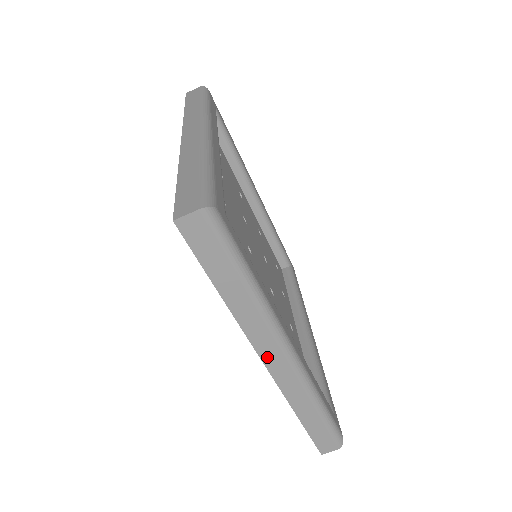
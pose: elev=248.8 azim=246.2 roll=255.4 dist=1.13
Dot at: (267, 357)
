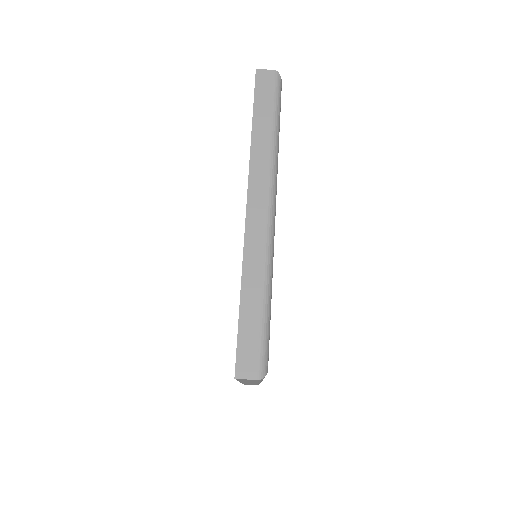
Dot at: (253, 200)
